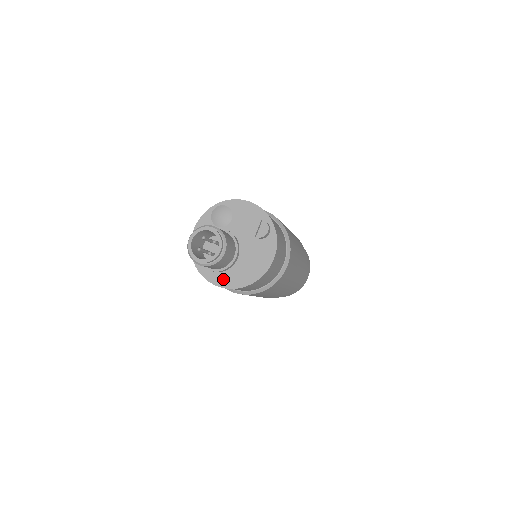
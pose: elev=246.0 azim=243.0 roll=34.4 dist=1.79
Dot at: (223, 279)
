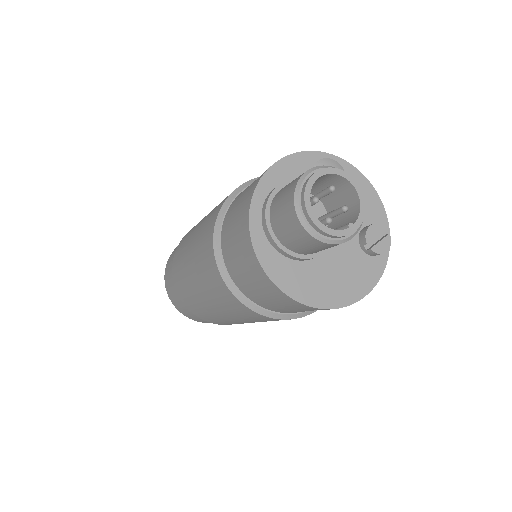
Dot at: (282, 269)
